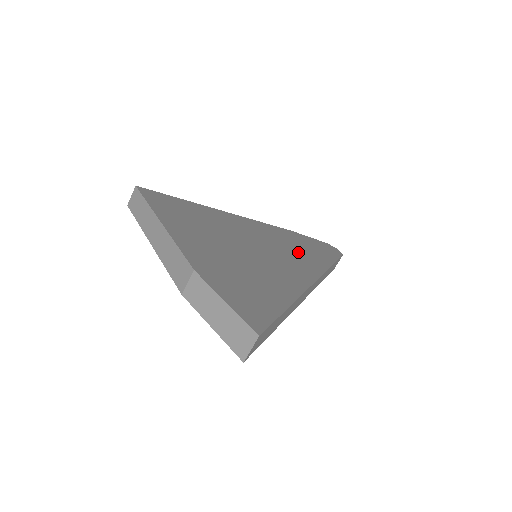
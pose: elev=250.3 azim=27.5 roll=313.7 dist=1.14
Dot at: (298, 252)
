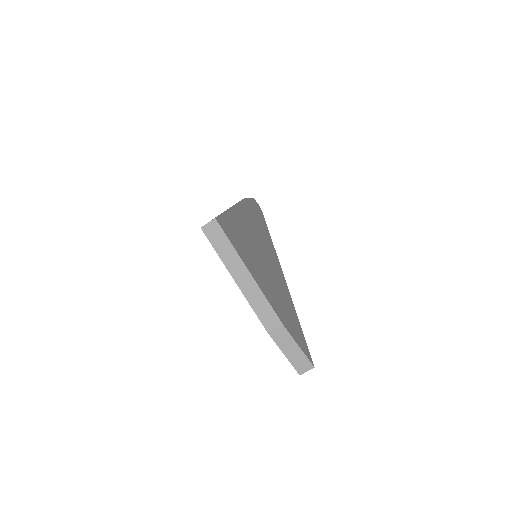
Dot at: (264, 237)
